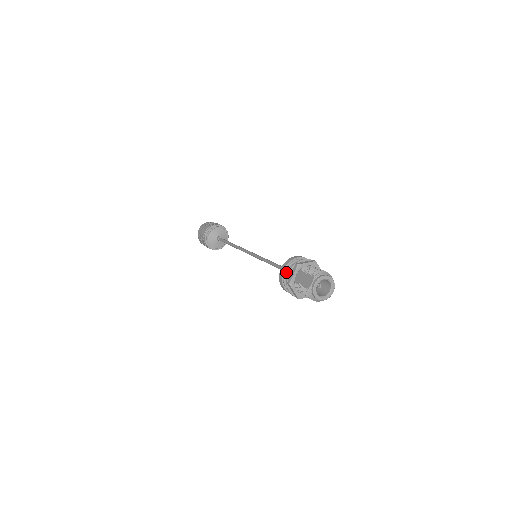
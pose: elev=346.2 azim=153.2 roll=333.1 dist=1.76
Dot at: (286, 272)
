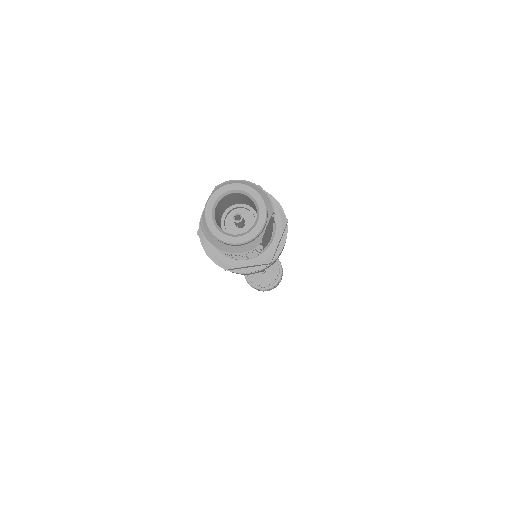
Dot at: occluded
